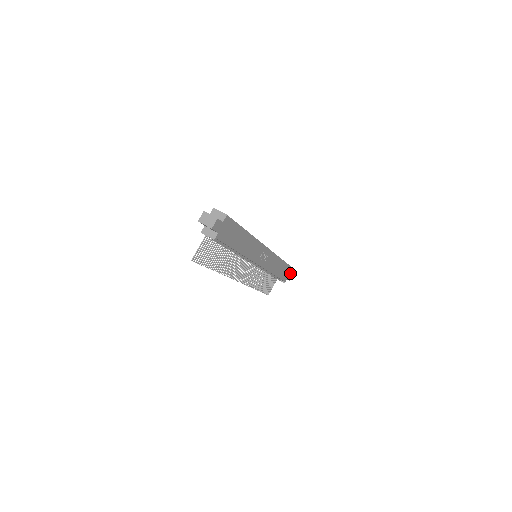
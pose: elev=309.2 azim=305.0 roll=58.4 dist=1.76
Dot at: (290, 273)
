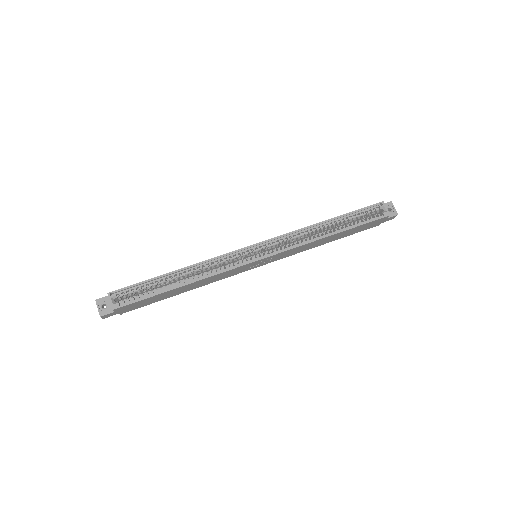
Dot at: (385, 218)
